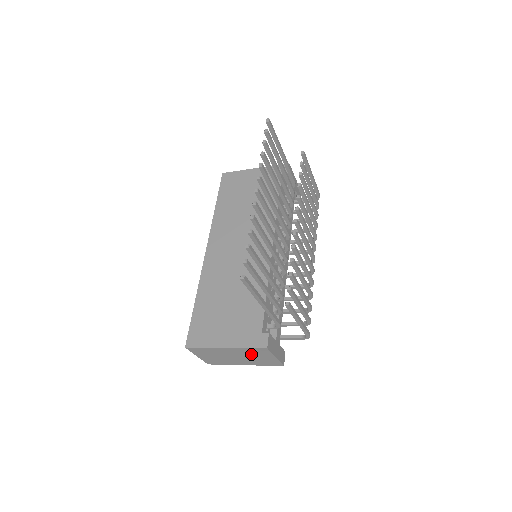
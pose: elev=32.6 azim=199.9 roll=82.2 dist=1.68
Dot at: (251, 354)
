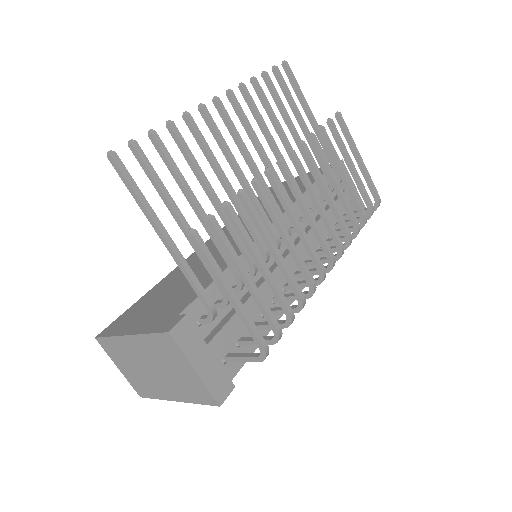
Dot at: (163, 358)
